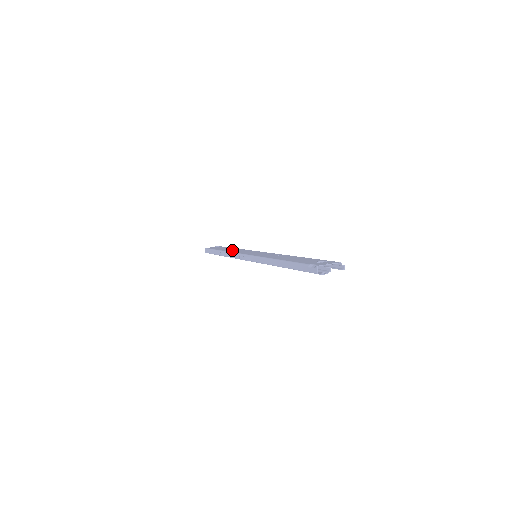
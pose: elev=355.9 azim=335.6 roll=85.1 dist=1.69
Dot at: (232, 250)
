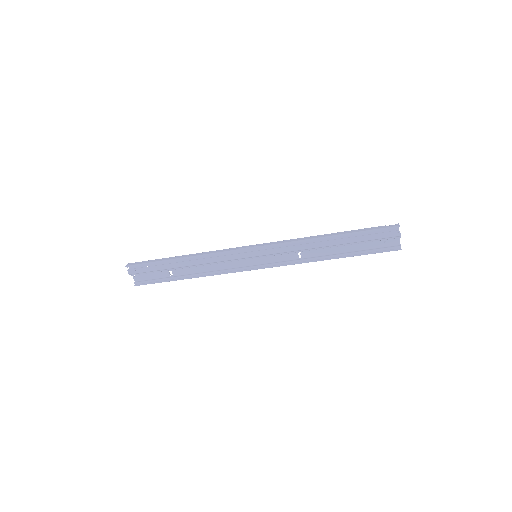
Dot at: occluded
